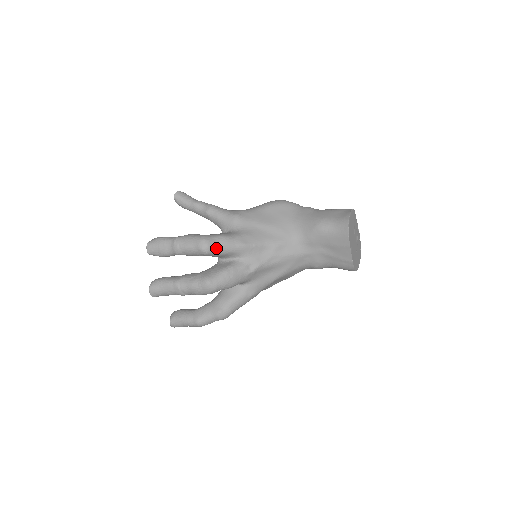
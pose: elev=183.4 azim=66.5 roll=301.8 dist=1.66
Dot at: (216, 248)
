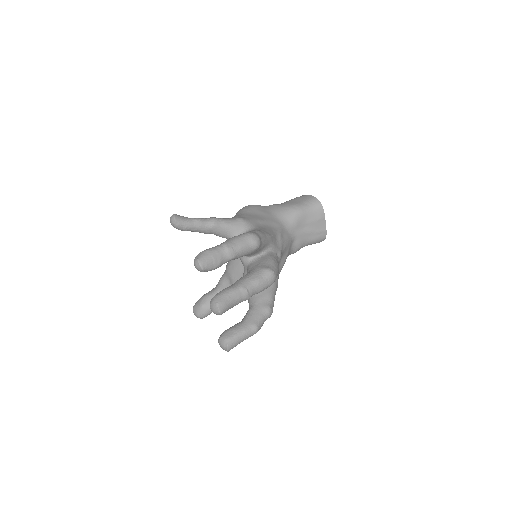
Dot at: (261, 240)
